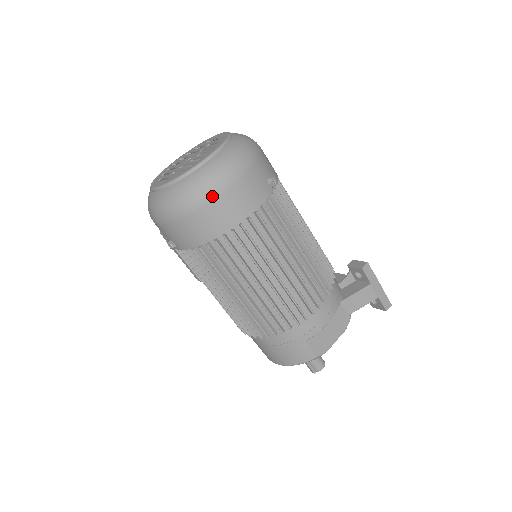
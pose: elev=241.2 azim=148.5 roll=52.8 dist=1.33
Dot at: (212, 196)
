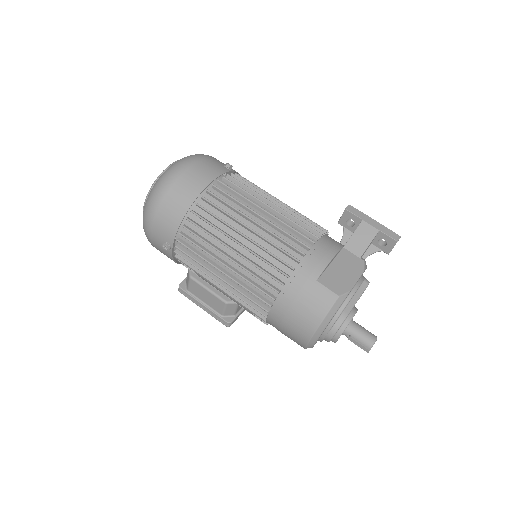
Dot at: (176, 176)
